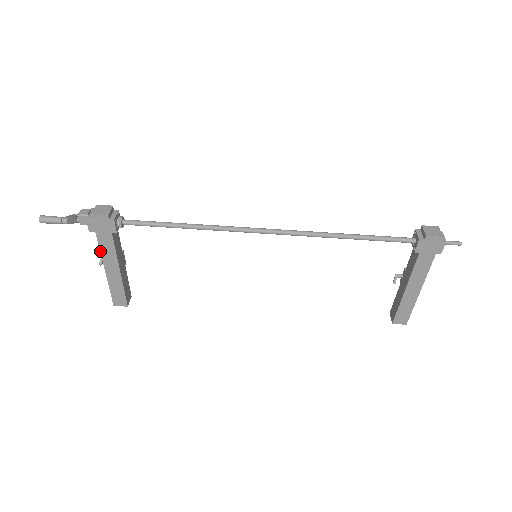
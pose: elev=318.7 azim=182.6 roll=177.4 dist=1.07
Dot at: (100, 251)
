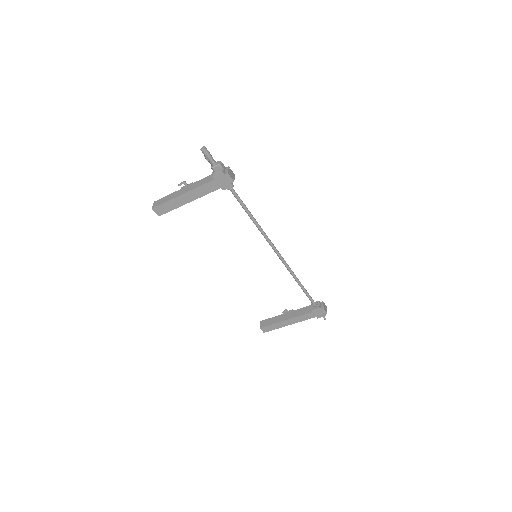
Dot at: (199, 186)
